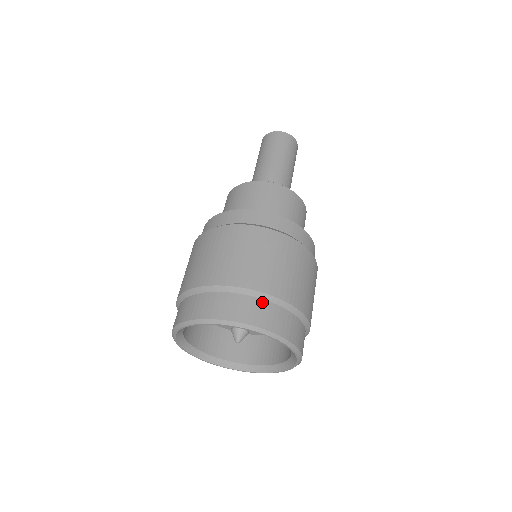
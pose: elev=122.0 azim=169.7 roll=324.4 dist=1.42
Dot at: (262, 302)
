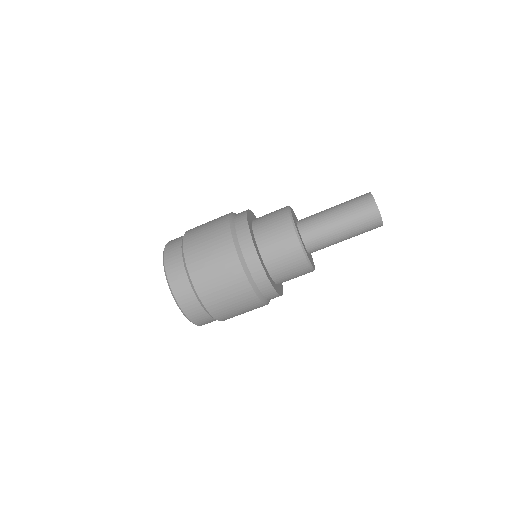
Dot at: occluded
